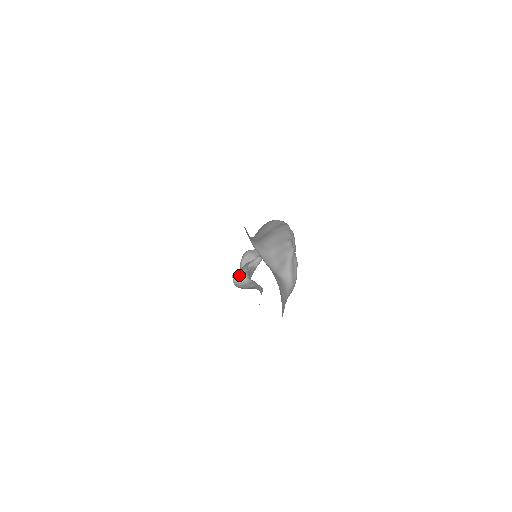
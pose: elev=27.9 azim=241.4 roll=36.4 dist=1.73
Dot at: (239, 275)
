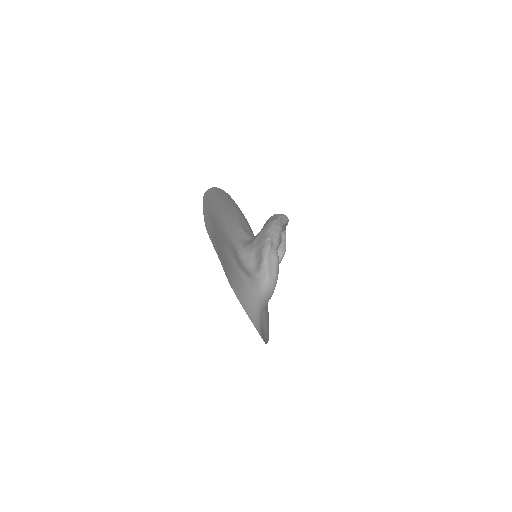
Dot at: occluded
